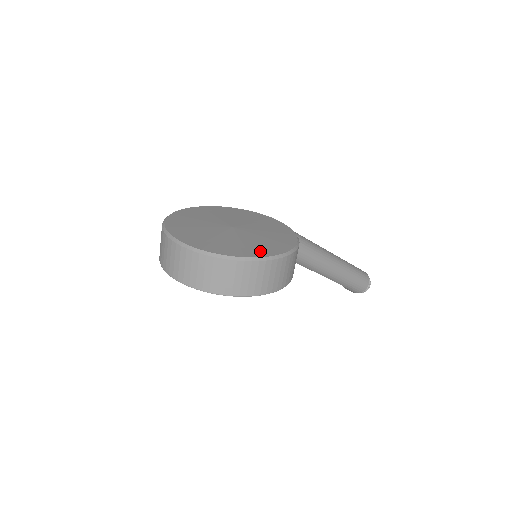
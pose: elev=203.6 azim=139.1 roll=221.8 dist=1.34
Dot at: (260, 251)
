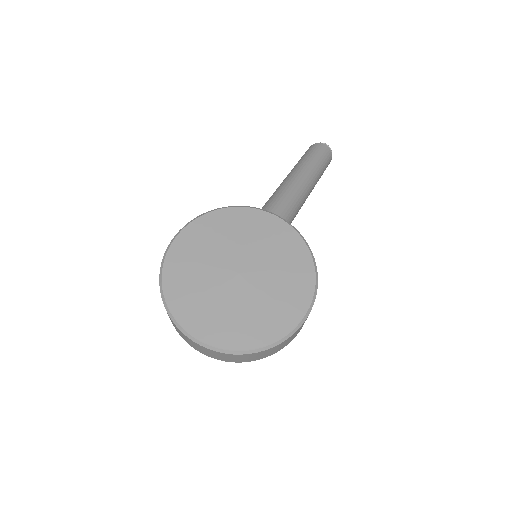
Dot at: (295, 306)
